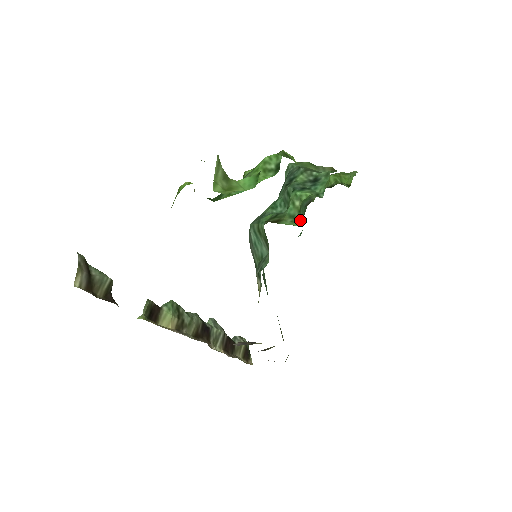
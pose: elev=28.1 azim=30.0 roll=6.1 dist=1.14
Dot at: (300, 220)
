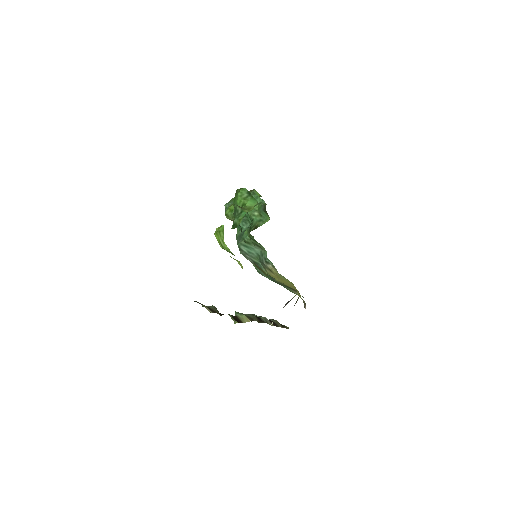
Dot at: (266, 219)
